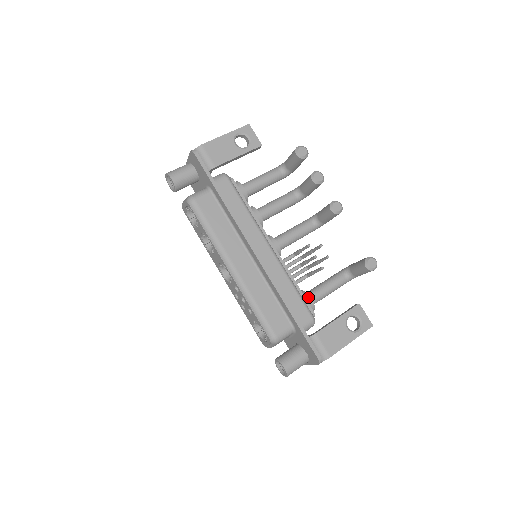
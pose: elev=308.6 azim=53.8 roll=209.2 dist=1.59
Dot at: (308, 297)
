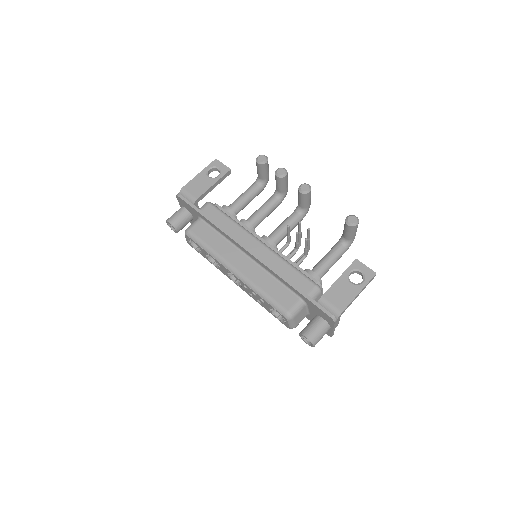
Dot at: (310, 272)
